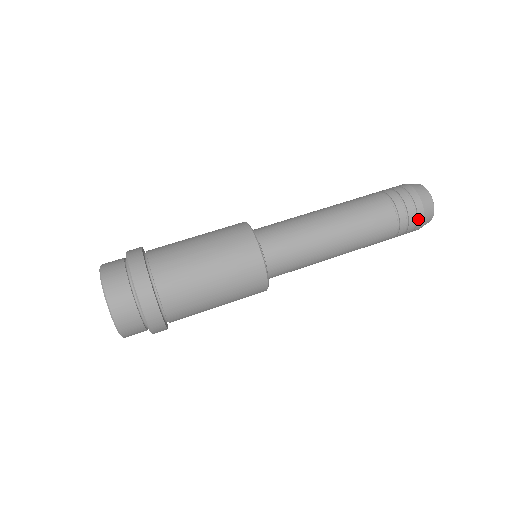
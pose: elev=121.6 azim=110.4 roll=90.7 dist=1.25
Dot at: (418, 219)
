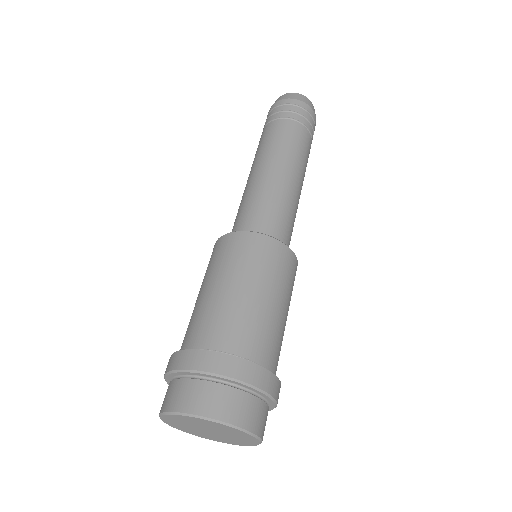
Dot at: occluded
